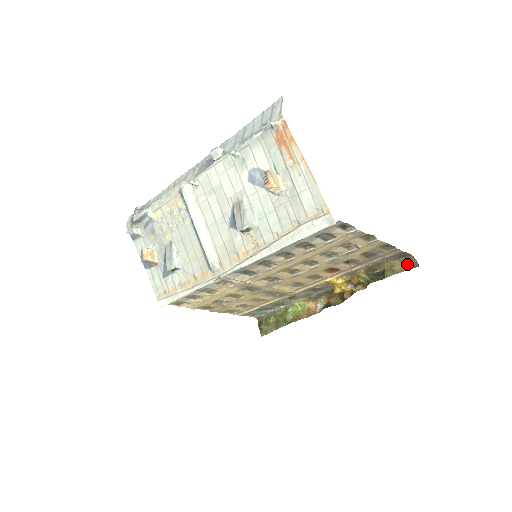
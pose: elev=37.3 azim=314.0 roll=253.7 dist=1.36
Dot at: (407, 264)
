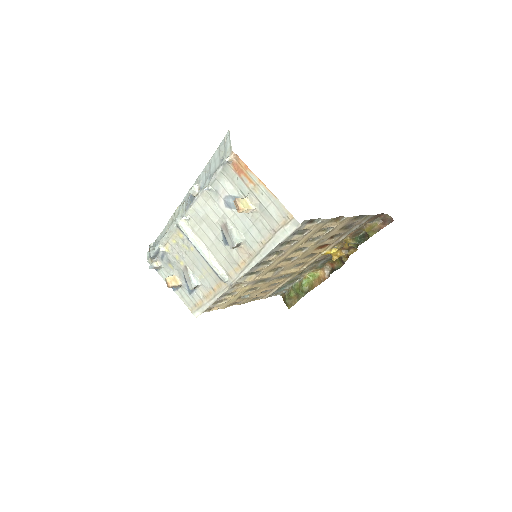
Dot at: (384, 221)
